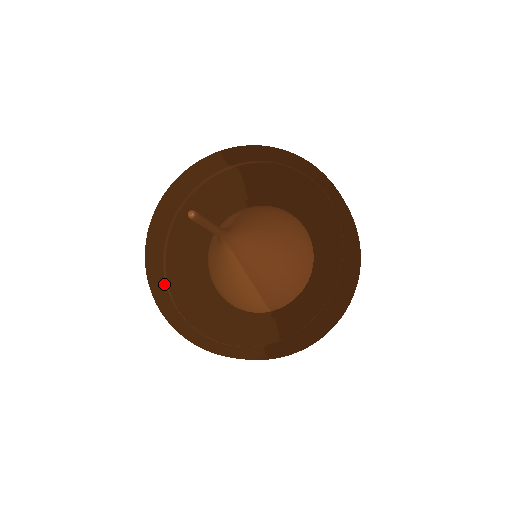
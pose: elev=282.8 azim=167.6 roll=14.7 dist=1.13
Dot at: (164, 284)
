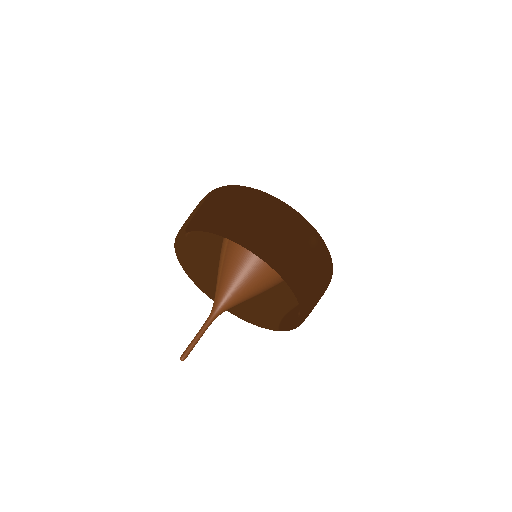
Dot at: (212, 283)
